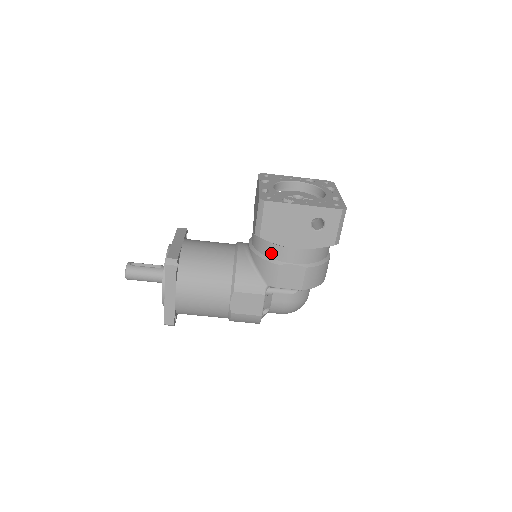
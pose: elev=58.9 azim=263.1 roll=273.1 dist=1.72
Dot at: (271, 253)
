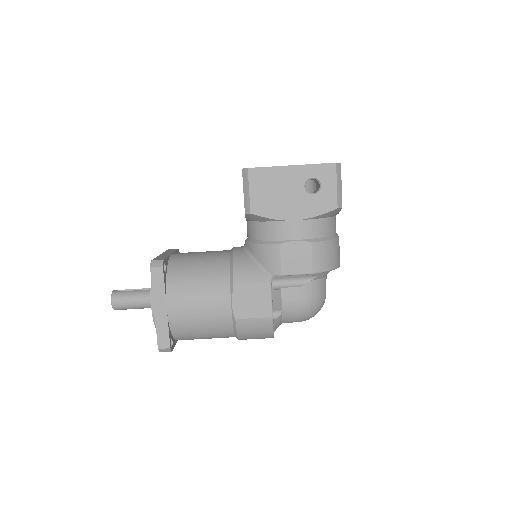
Dot at: (268, 234)
